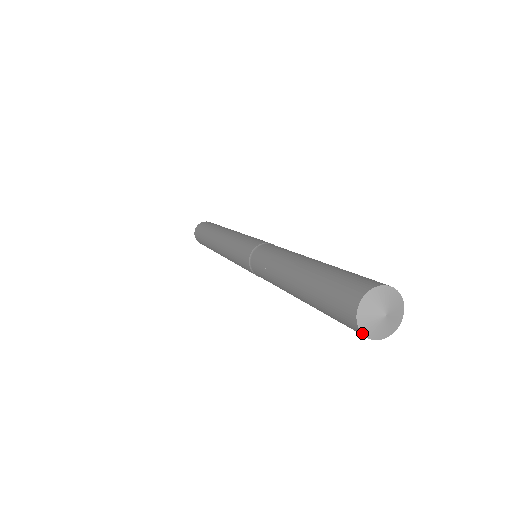
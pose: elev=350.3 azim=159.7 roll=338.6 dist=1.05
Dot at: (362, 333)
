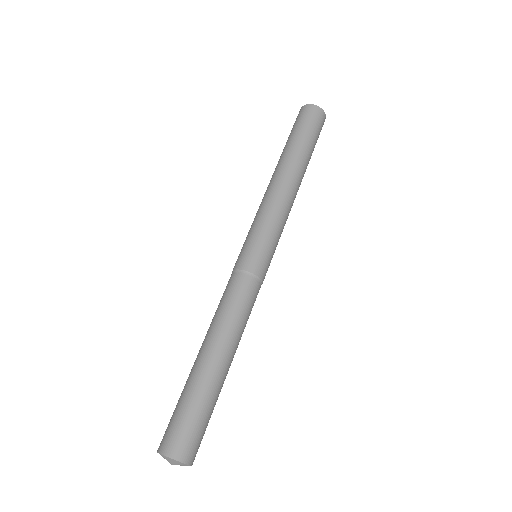
Dot at: occluded
